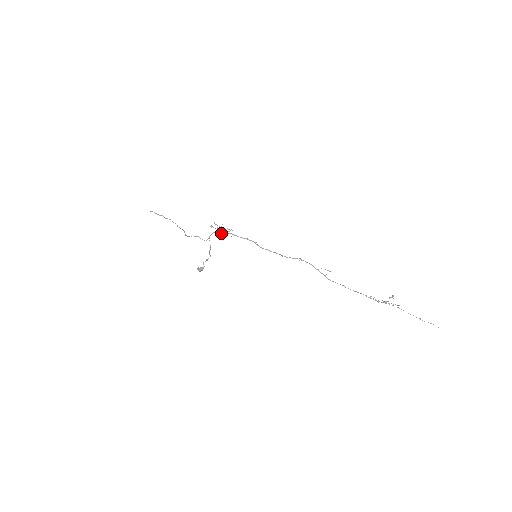
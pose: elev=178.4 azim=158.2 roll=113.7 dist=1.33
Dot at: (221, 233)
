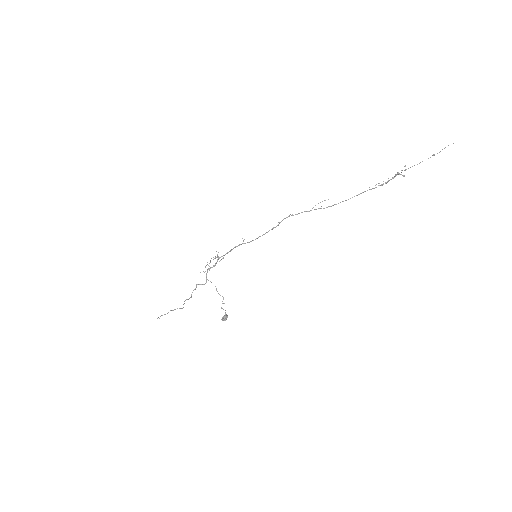
Dot at: (213, 265)
